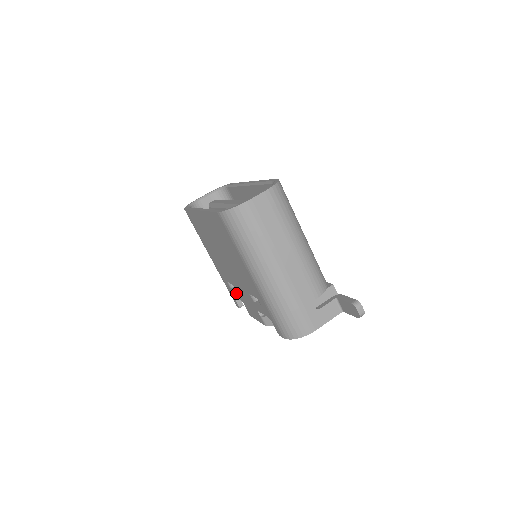
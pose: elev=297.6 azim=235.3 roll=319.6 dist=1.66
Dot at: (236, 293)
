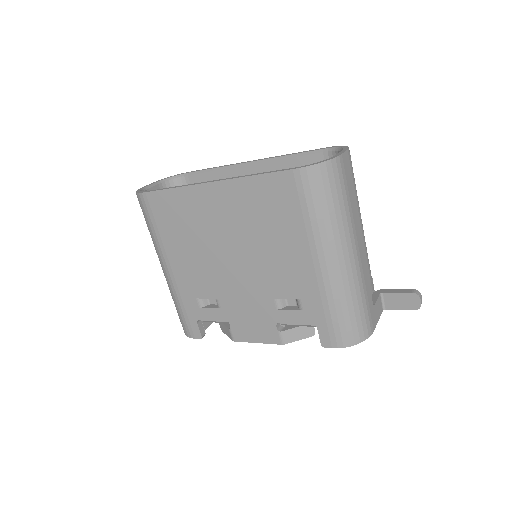
Dot at: (217, 311)
